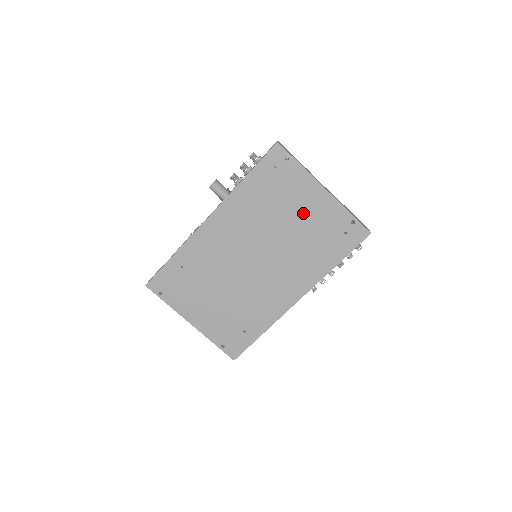
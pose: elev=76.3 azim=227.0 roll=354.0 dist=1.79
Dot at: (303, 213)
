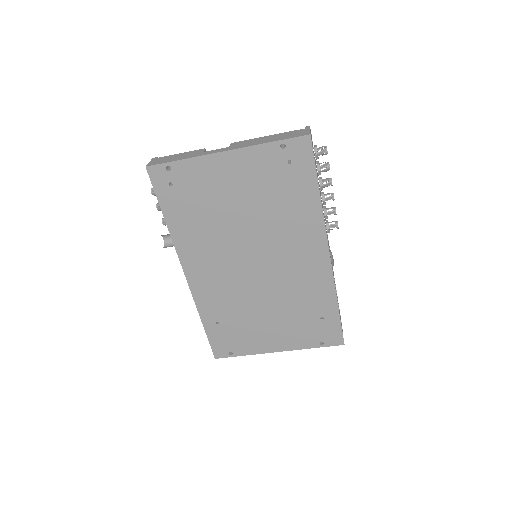
Dot at: (237, 190)
